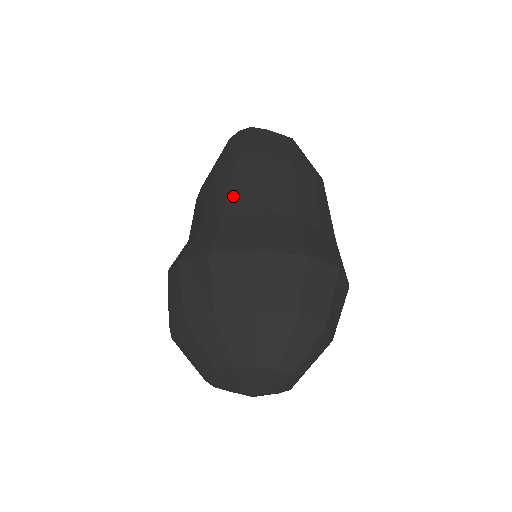
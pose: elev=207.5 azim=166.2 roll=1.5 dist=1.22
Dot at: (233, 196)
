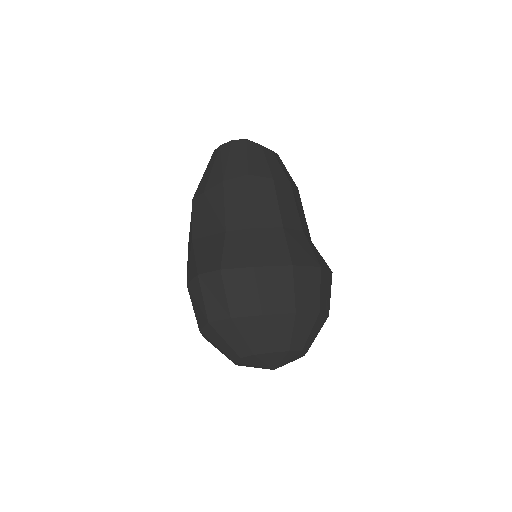
Dot at: (255, 212)
